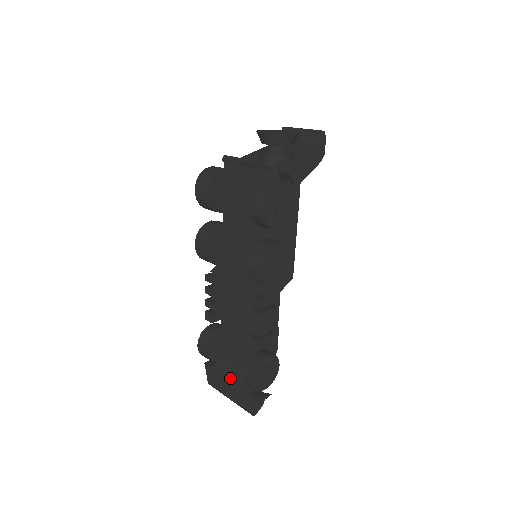
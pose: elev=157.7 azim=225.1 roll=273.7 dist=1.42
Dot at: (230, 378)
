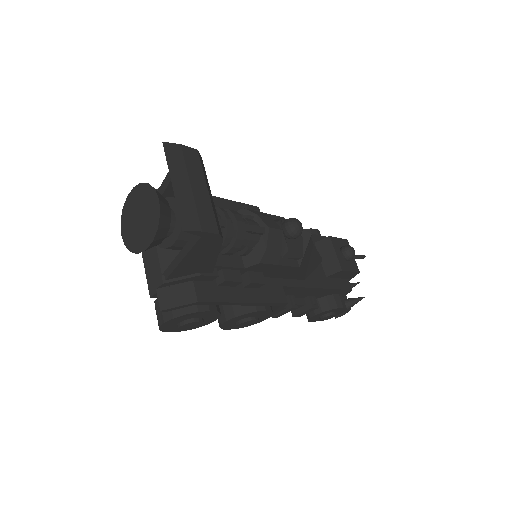
Dot at: occluded
